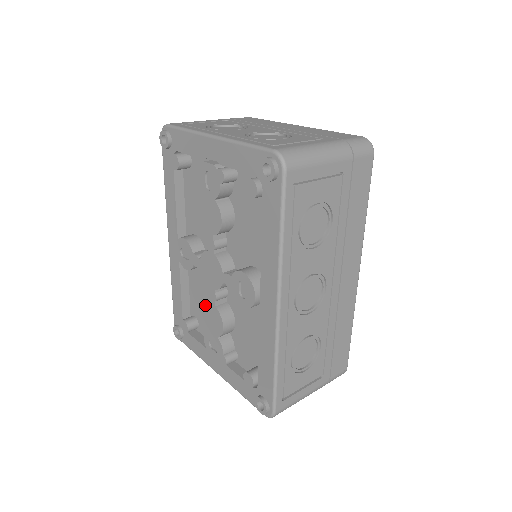
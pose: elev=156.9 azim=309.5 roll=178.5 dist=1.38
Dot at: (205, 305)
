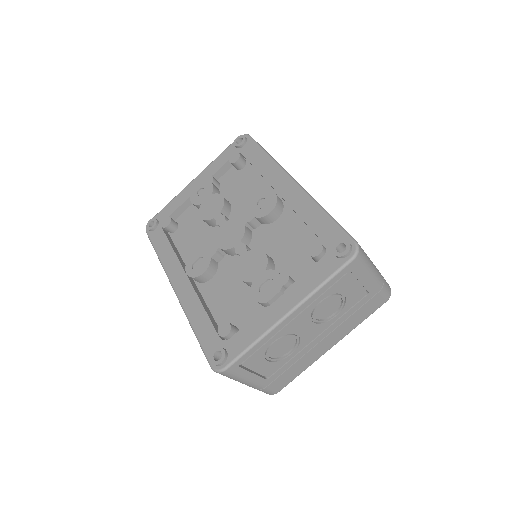
Dot at: (238, 266)
